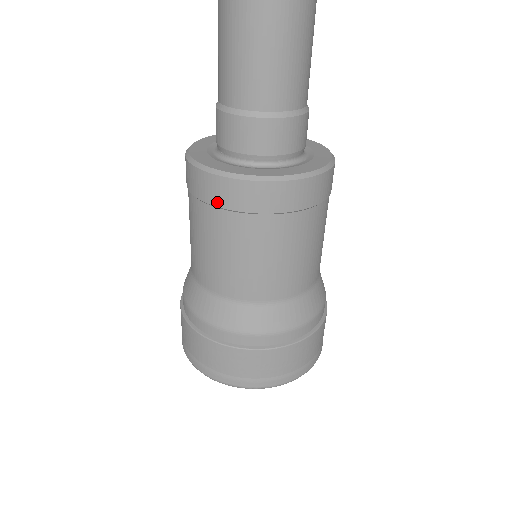
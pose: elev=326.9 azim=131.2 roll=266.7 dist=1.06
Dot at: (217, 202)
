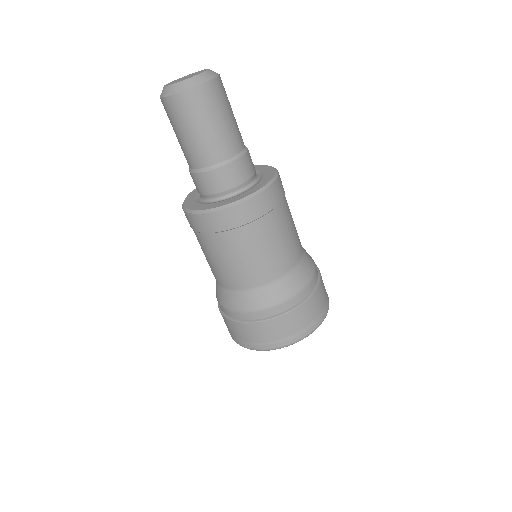
Dot at: (207, 230)
